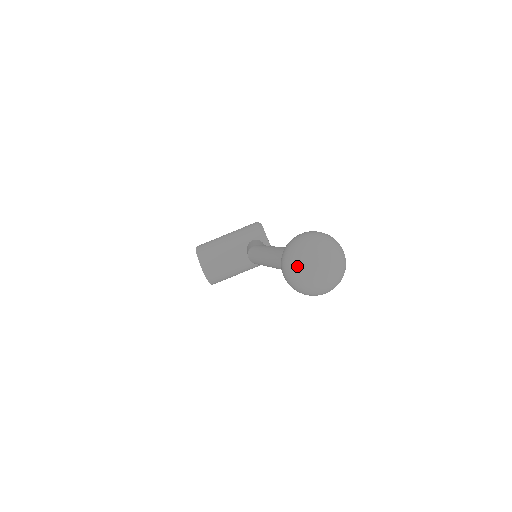
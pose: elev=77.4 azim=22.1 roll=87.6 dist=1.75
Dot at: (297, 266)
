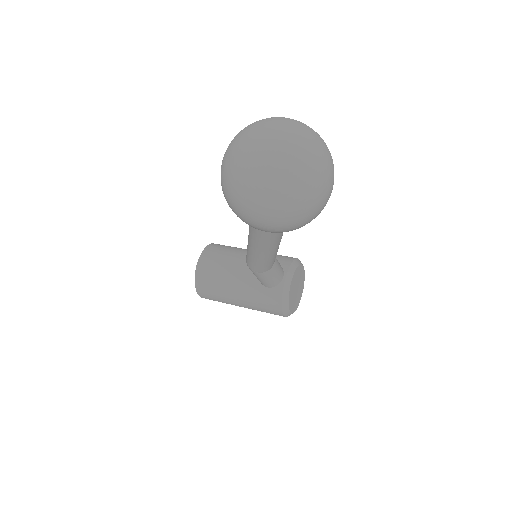
Dot at: (242, 131)
